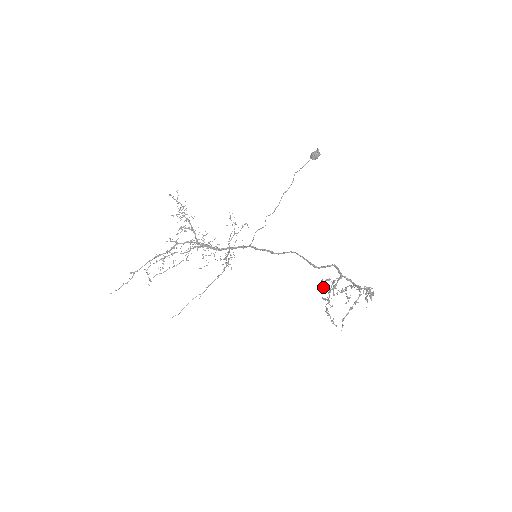
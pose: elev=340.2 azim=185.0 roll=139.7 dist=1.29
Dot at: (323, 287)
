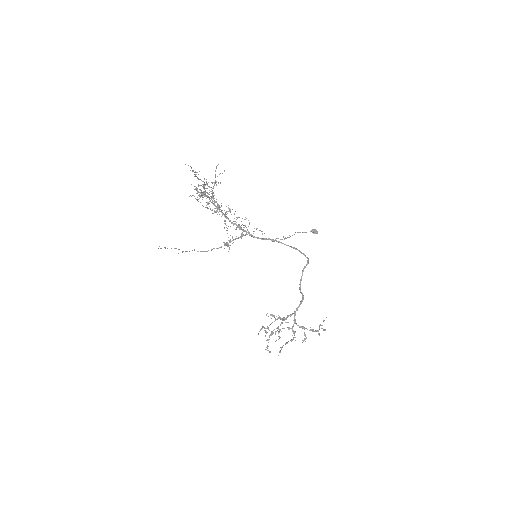
Dot at: occluded
